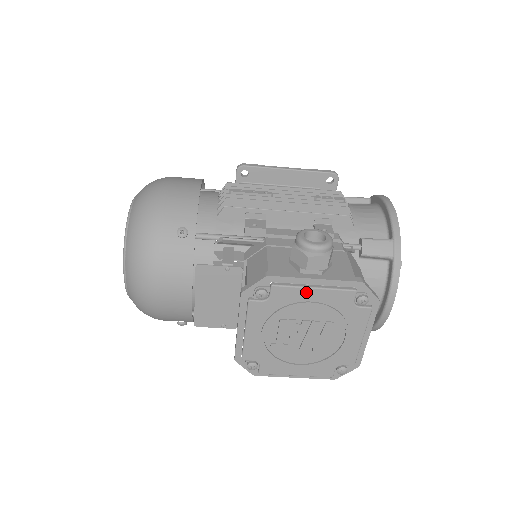
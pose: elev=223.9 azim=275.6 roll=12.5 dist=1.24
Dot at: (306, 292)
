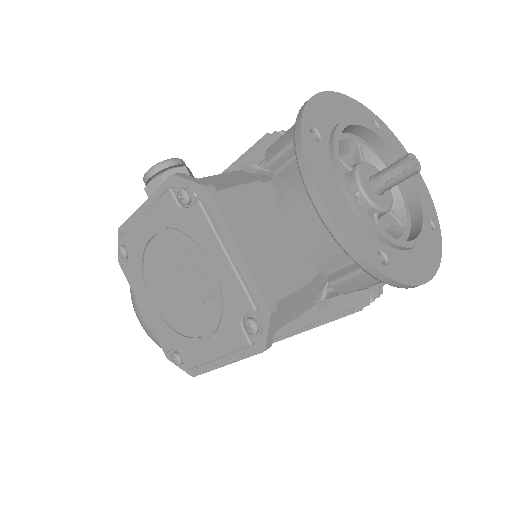
Dot at: (141, 224)
